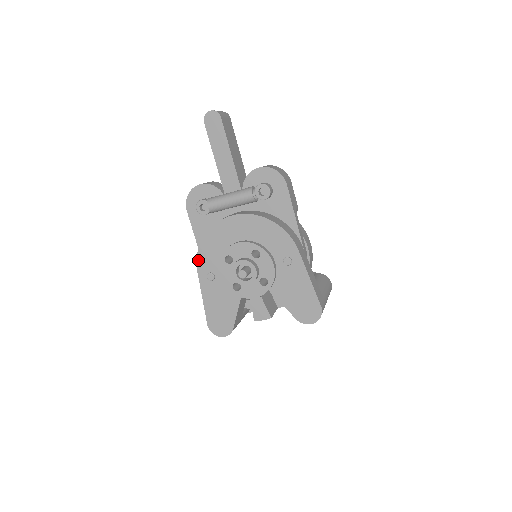
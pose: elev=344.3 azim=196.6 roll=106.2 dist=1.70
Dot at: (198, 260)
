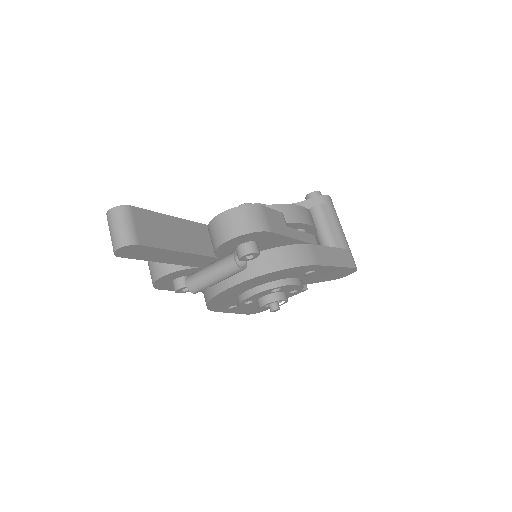
Dot at: (212, 310)
